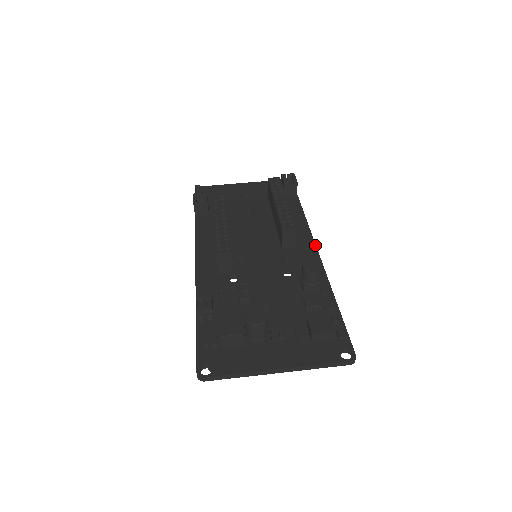
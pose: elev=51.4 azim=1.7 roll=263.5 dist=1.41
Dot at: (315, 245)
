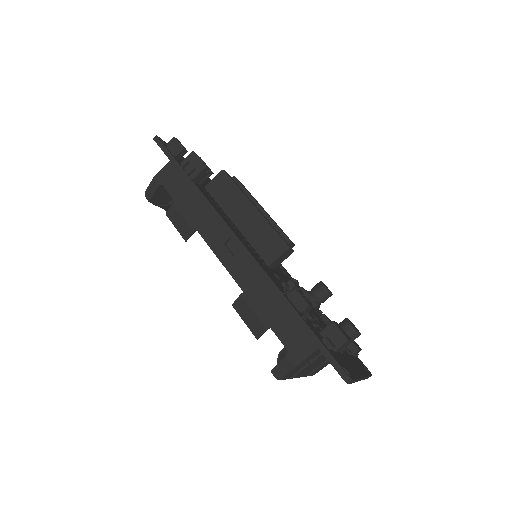
Dot at: (281, 264)
